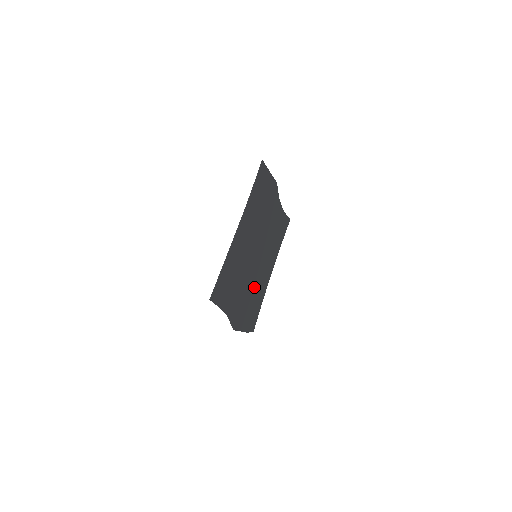
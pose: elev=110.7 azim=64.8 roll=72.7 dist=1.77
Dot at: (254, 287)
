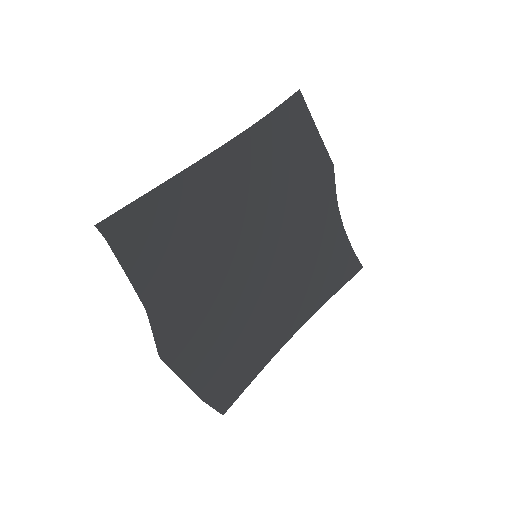
Dot at: (241, 317)
